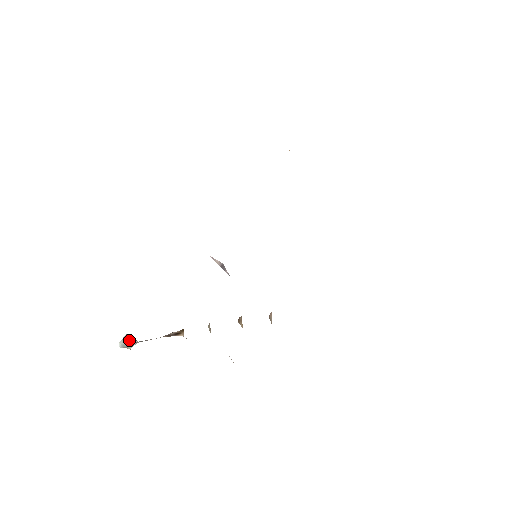
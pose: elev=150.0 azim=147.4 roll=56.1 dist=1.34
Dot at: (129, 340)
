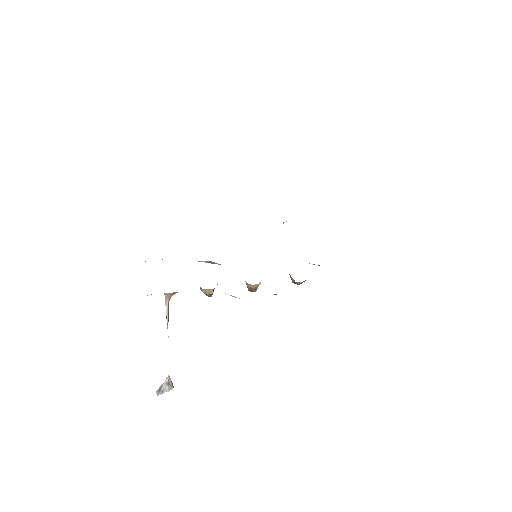
Dot at: (163, 383)
